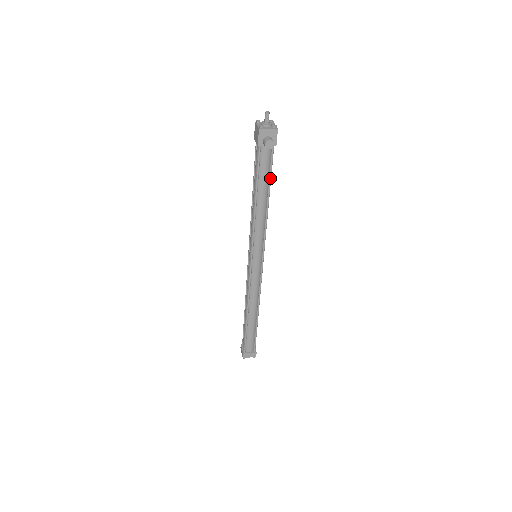
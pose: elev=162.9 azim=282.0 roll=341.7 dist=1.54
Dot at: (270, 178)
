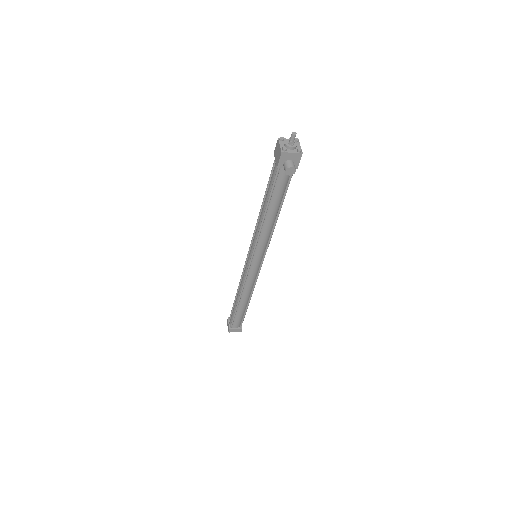
Dot at: (284, 196)
